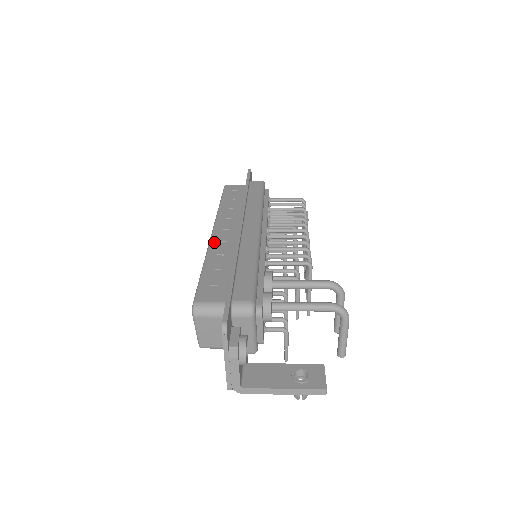
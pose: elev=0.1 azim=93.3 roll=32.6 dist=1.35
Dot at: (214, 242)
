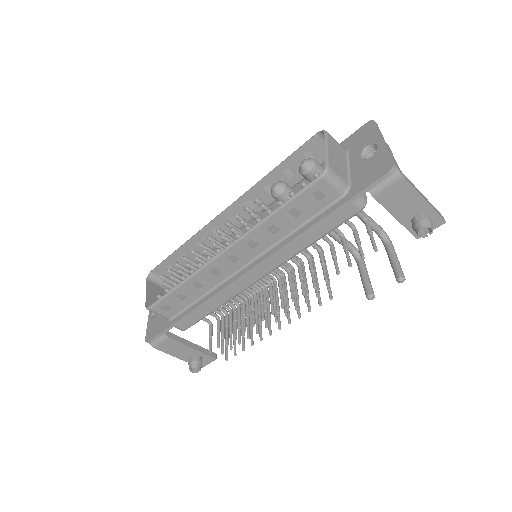
Dot at: (244, 199)
